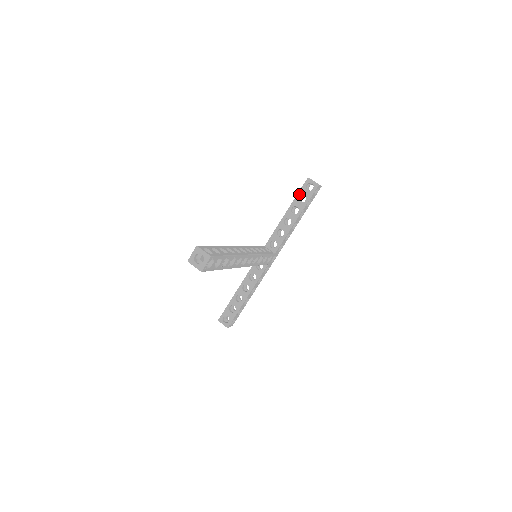
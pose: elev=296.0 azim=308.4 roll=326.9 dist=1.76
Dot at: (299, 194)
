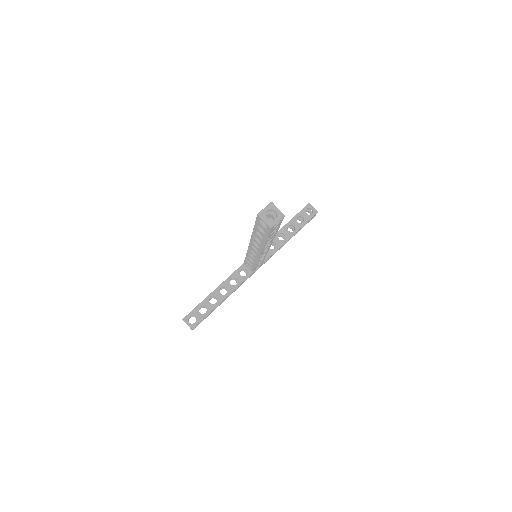
Dot at: (298, 215)
